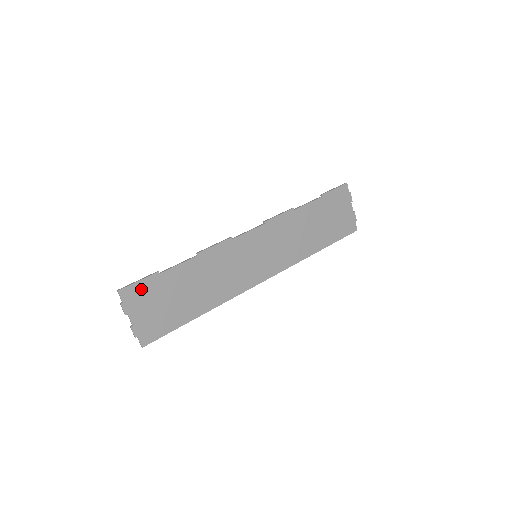
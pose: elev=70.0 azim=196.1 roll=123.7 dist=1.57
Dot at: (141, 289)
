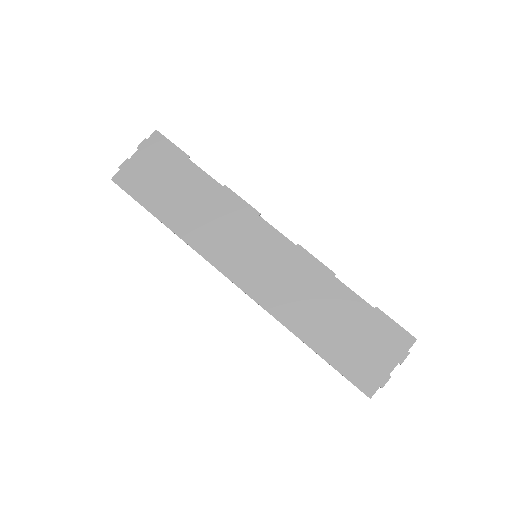
Dot at: (166, 149)
